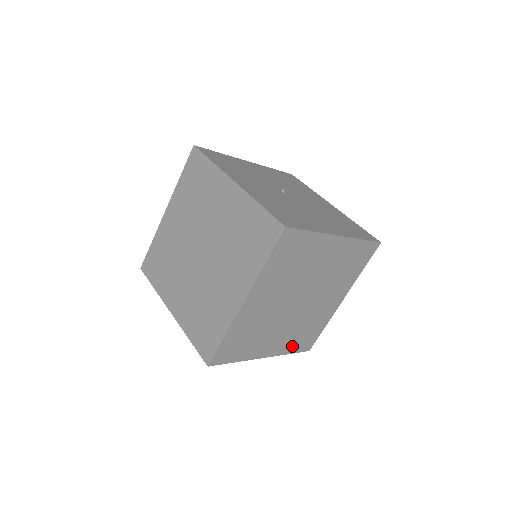
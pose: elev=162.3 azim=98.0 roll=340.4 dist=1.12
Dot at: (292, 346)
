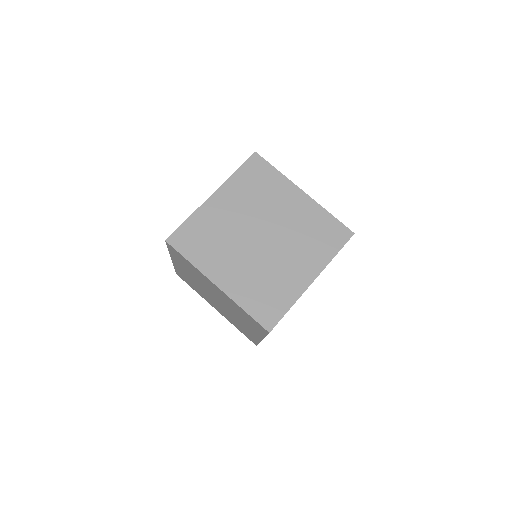
Dot at: occluded
